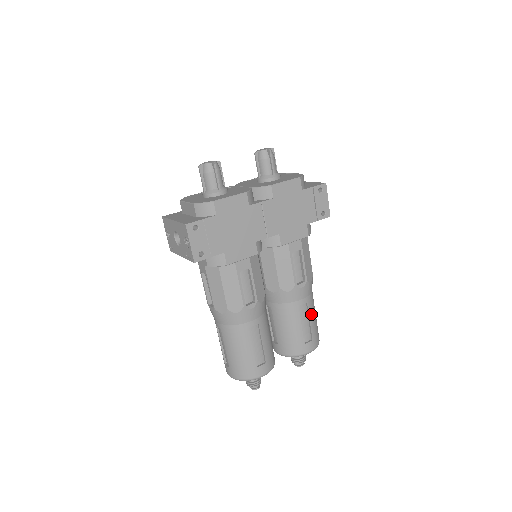
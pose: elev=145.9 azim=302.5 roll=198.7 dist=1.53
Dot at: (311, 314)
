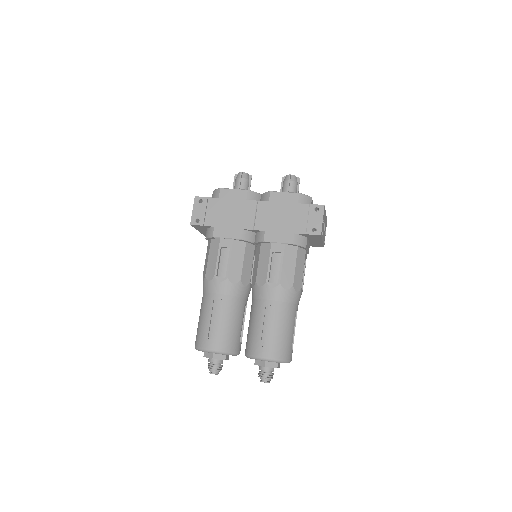
Dot at: (278, 321)
